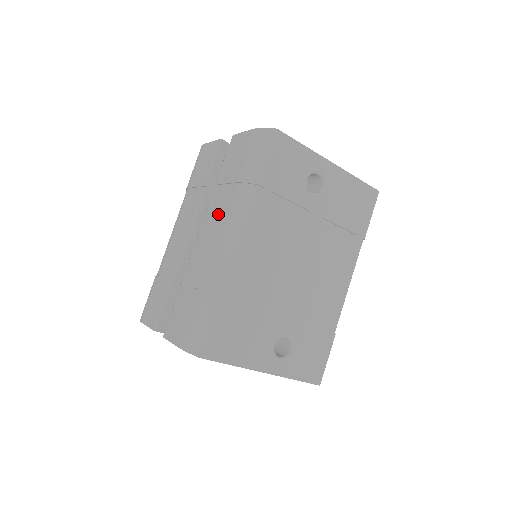
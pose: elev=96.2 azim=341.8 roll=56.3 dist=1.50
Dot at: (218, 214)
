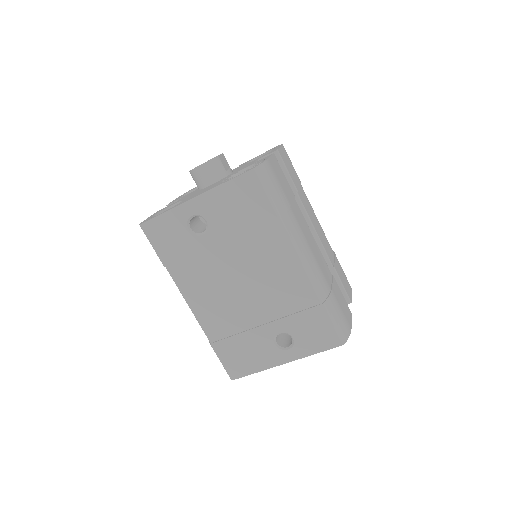
Dot at: occluded
